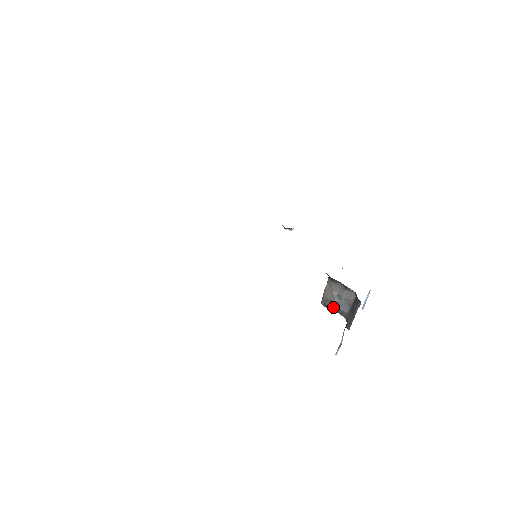
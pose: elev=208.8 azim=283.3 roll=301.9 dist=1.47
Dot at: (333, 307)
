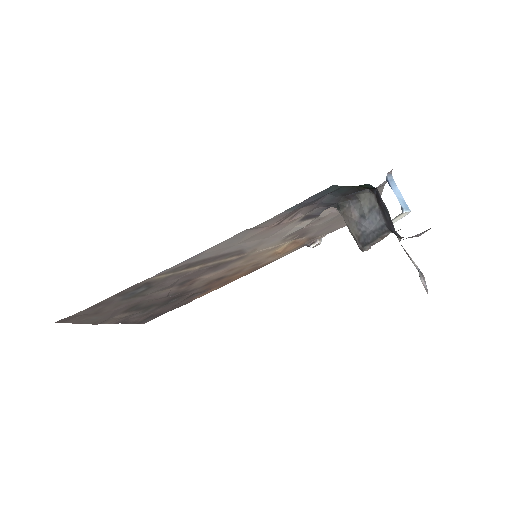
Dot at: (369, 236)
